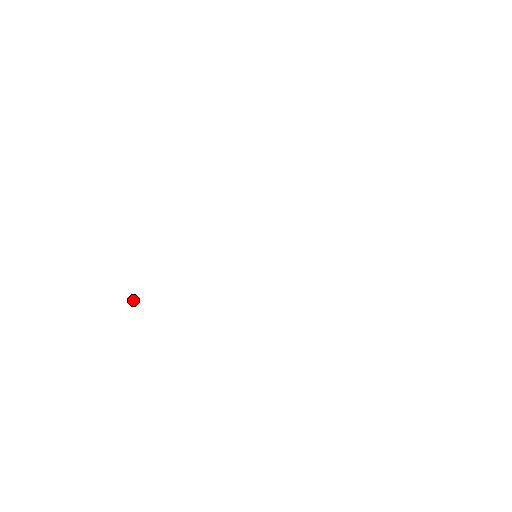
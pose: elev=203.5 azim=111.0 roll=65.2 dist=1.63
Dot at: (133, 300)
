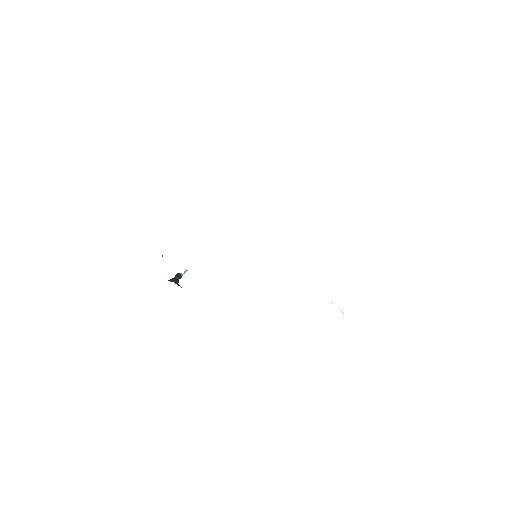
Dot at: (175, 278)
